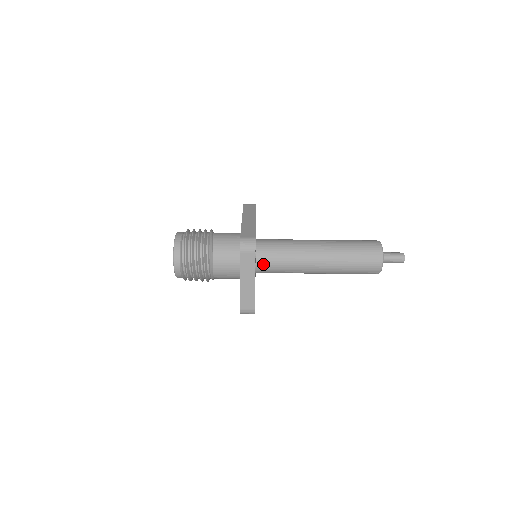
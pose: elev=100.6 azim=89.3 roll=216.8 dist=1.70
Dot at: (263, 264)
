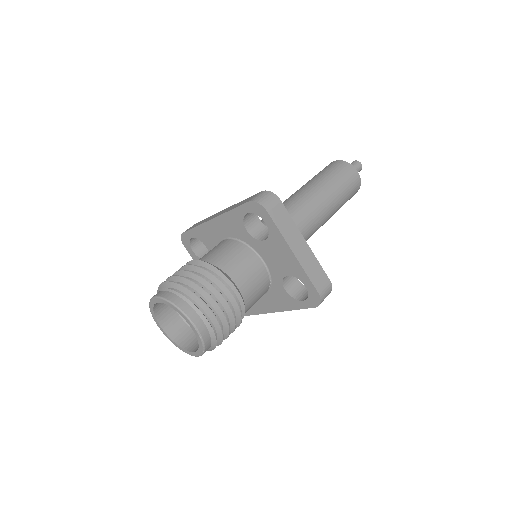
Dot at: occluded
